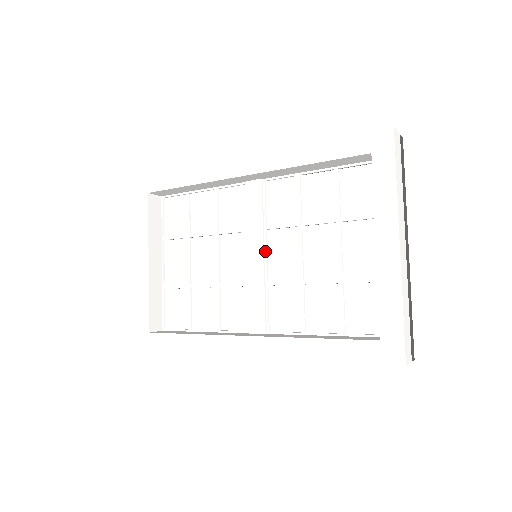
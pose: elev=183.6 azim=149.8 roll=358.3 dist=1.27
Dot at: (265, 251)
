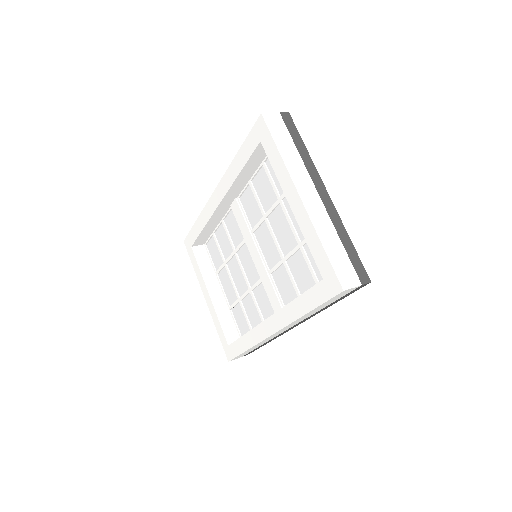
Dot at: (259, 249)
